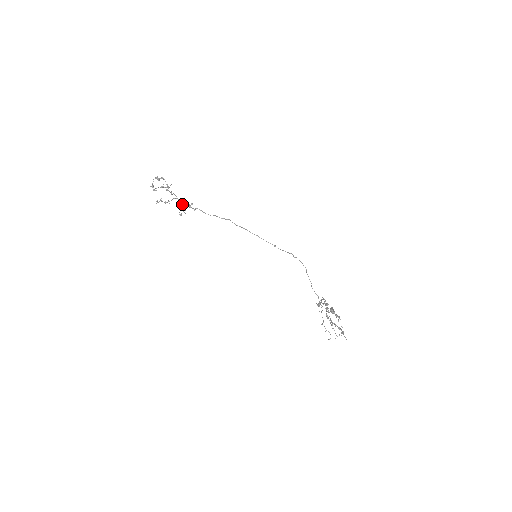
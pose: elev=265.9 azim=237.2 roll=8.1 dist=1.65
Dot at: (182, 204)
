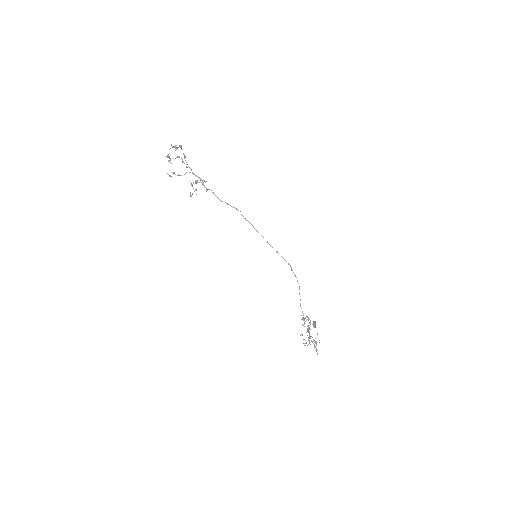
Dot at: (195, 181)
